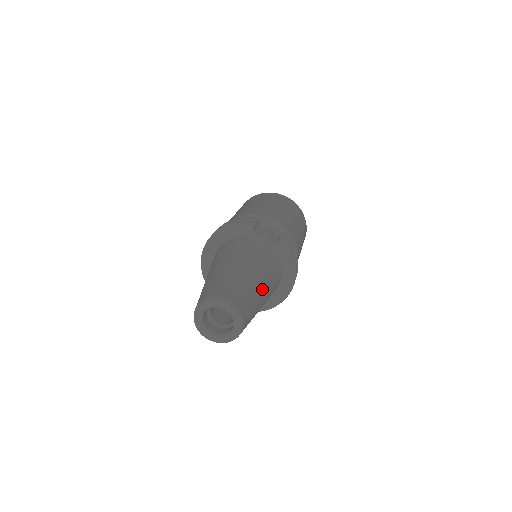
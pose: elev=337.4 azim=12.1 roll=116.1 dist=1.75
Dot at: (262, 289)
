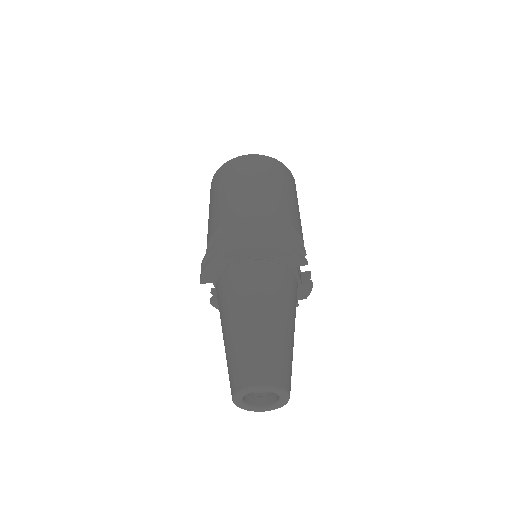
Dot at: occluded
